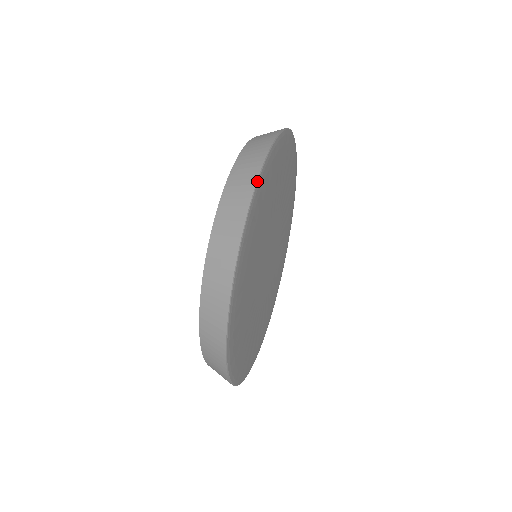
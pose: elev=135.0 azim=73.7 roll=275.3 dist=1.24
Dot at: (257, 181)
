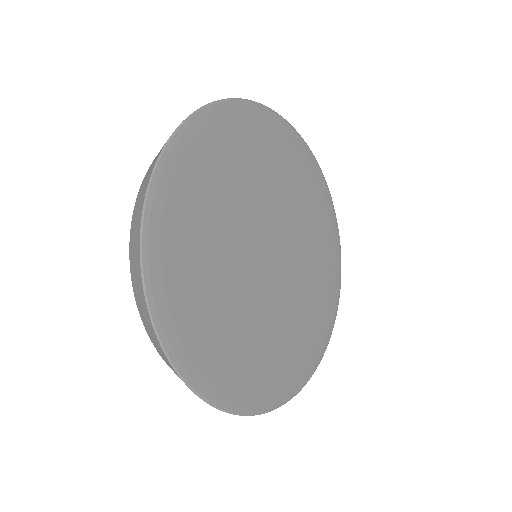
Dot at: (313, 155)
